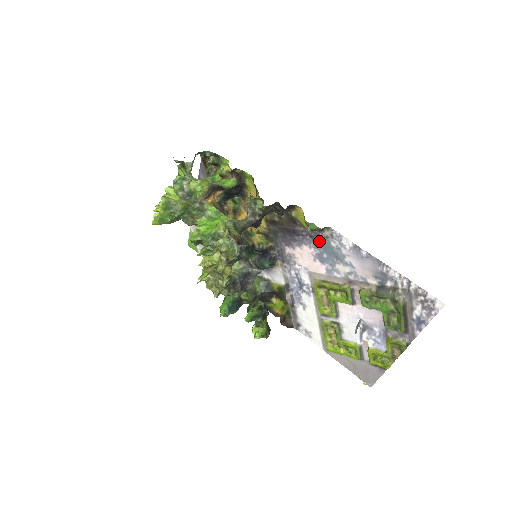
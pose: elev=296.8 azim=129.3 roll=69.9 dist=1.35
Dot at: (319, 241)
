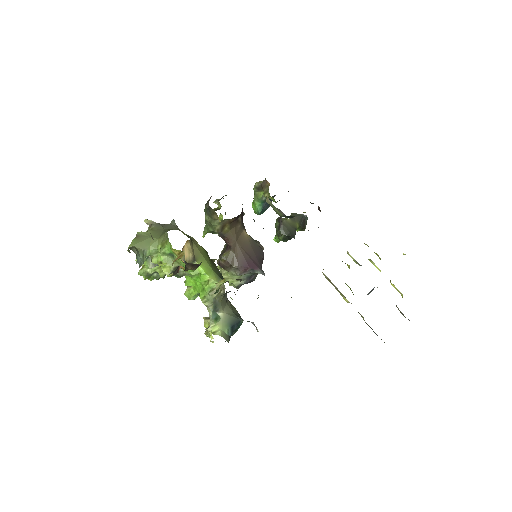
Dot at: occluded
